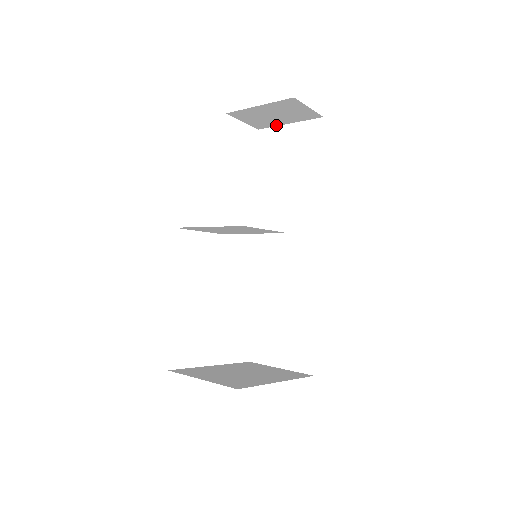
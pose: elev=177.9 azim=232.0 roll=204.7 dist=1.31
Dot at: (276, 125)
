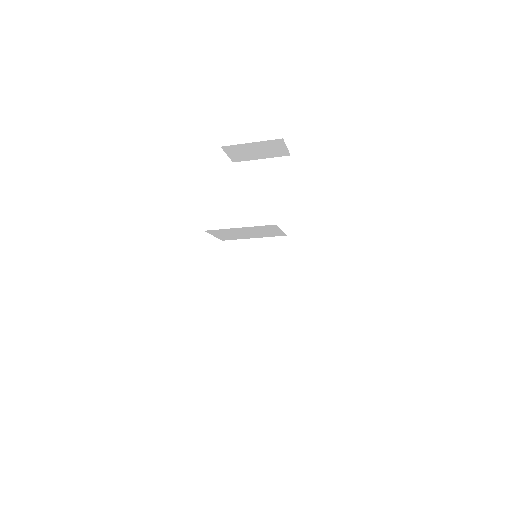
Dot at: (250, 160)
